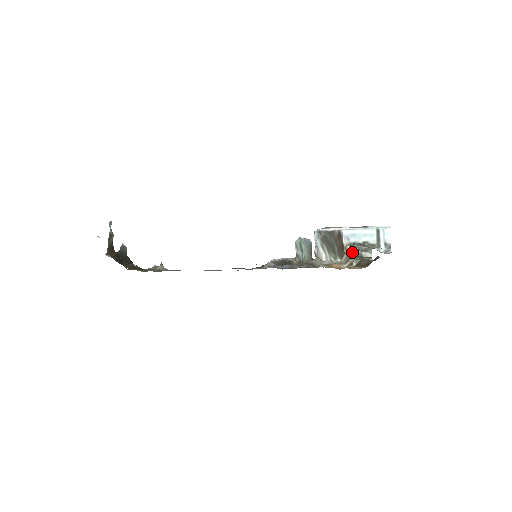
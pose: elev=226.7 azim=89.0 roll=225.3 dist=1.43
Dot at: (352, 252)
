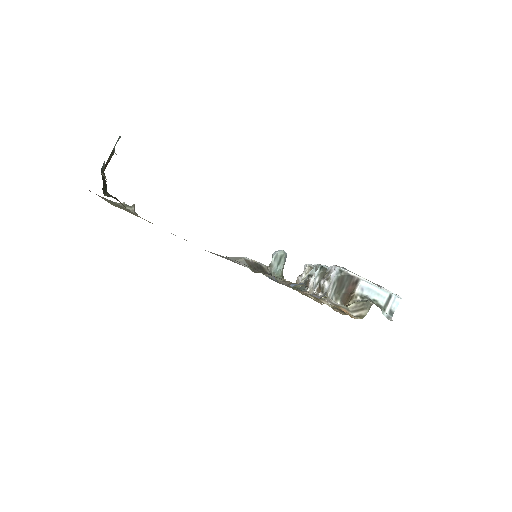
Dot at: (365, 305)
